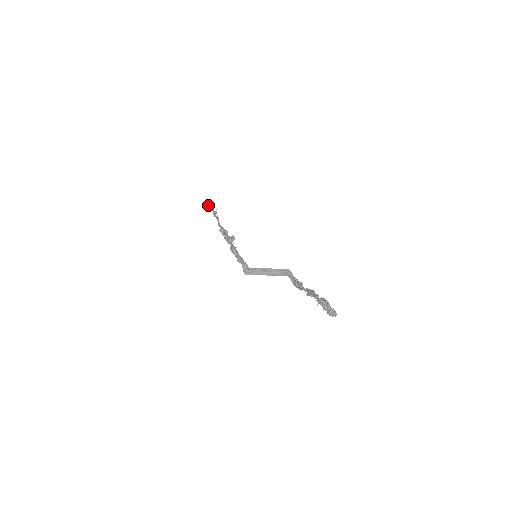
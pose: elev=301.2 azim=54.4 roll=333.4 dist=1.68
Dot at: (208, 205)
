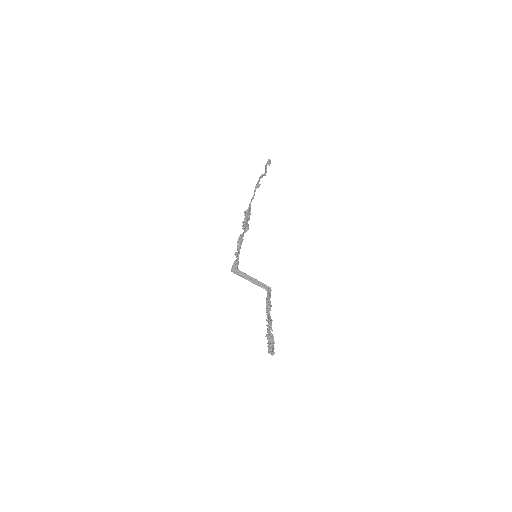
Dot at: occluded
